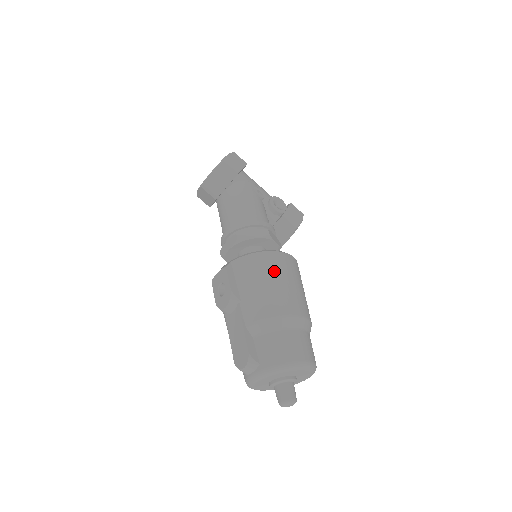
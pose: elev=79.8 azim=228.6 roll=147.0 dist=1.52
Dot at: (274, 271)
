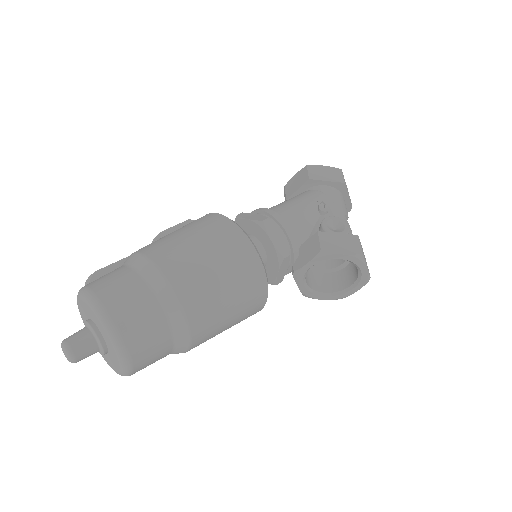
Dot at: (201, 228)
